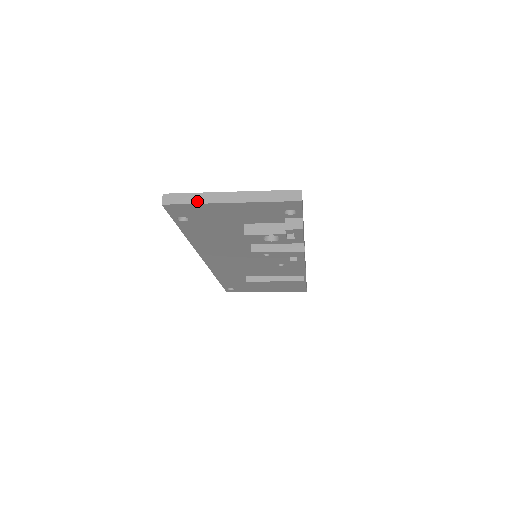
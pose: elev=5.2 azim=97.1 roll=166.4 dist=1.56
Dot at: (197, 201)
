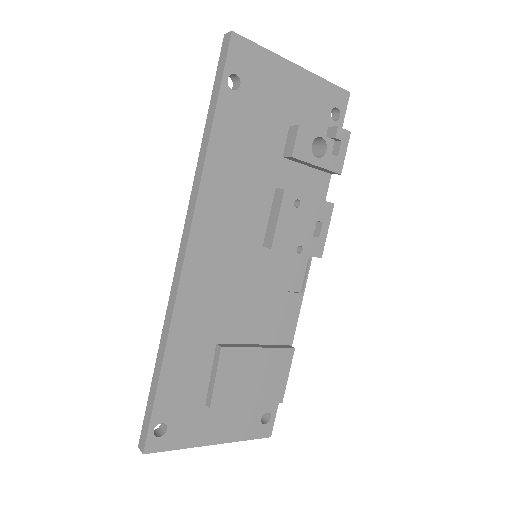
Dot at: (266, 50)
